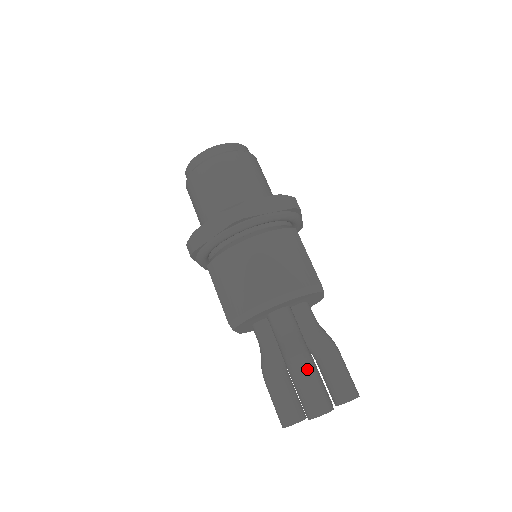
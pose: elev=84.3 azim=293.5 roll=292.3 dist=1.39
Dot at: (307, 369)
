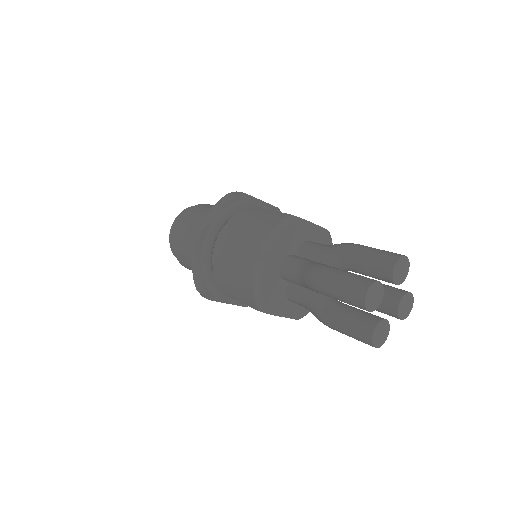
Dot at: (327, 275)
